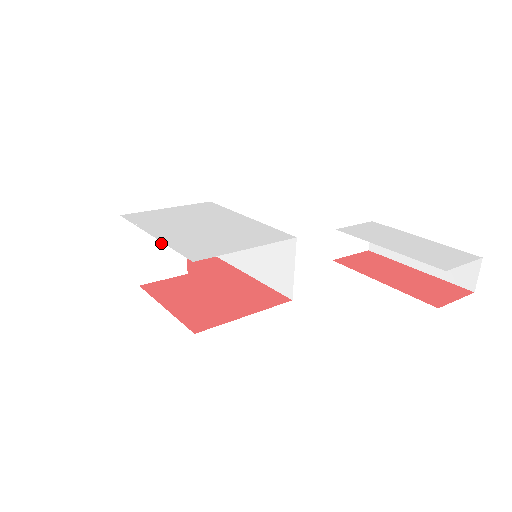
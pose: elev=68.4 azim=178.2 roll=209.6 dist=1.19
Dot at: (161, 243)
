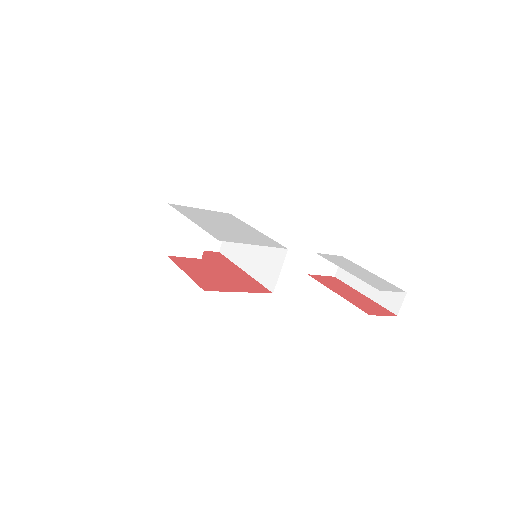
Dot at: (191, 230)
